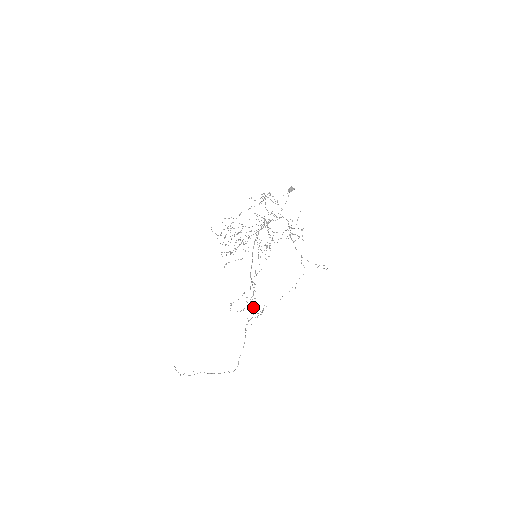
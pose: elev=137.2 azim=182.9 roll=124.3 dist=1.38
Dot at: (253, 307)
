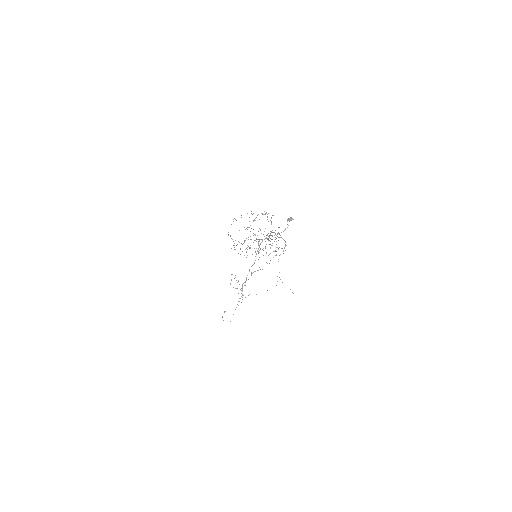
Dot at: occluded
